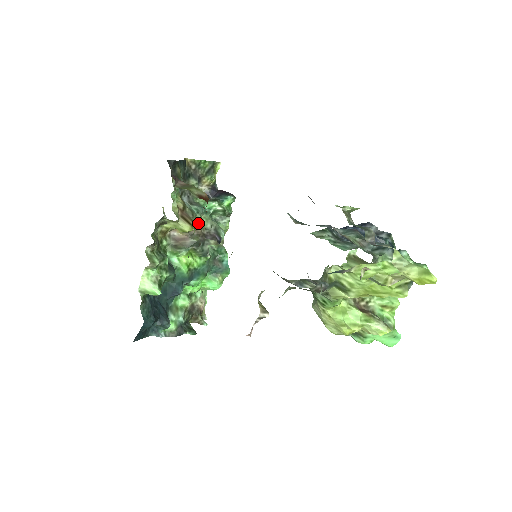
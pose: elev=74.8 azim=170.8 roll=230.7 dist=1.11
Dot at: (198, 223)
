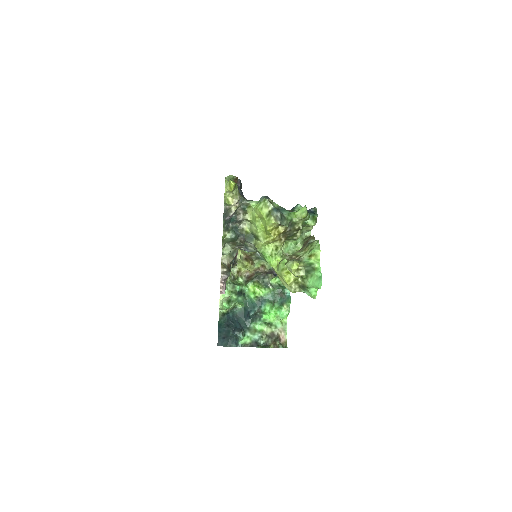
Dot at: occluded
